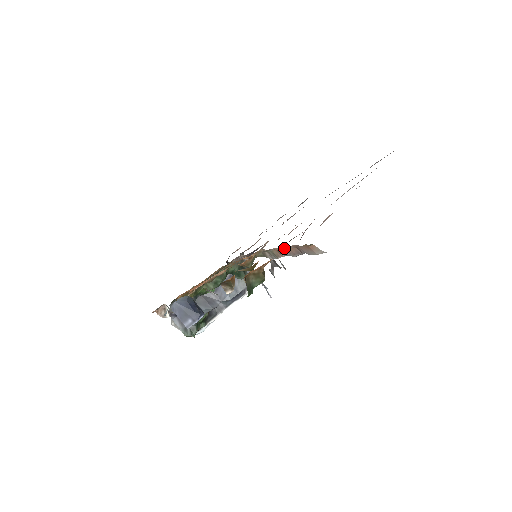
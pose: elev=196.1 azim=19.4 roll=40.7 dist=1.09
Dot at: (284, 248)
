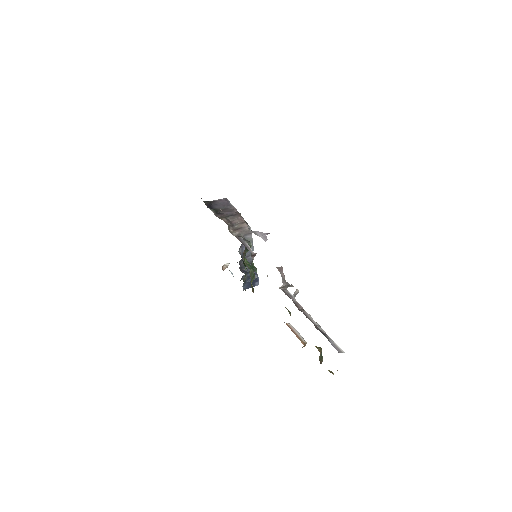
Dot at: occluded
